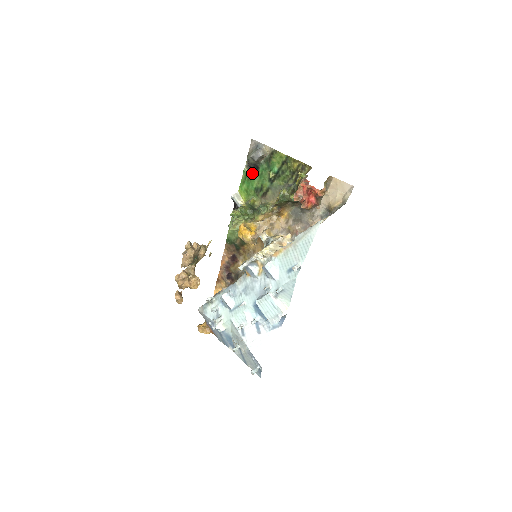
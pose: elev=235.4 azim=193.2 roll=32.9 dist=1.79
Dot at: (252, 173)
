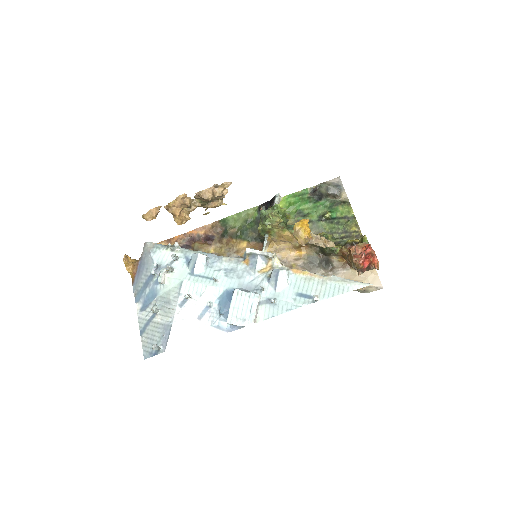
Dot at: (310, 197)
